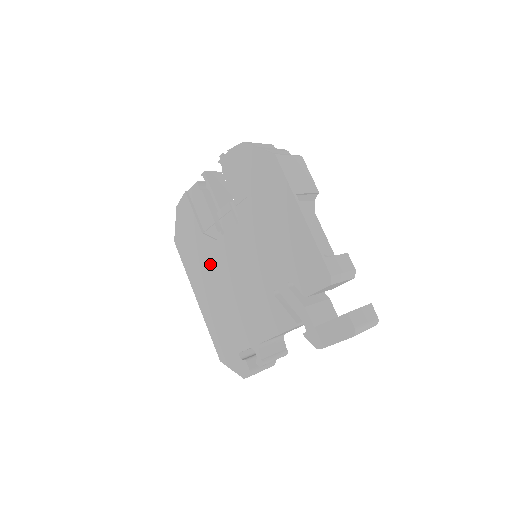
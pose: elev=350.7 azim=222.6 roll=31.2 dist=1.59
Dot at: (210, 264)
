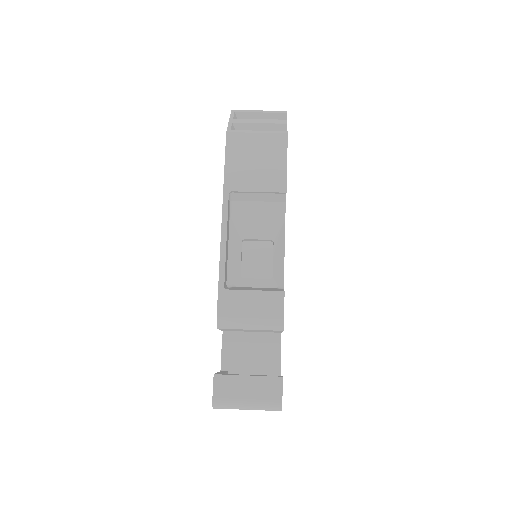
Dot at: occluded
